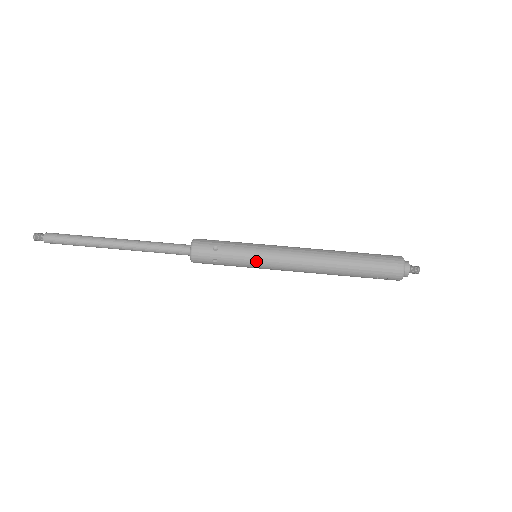
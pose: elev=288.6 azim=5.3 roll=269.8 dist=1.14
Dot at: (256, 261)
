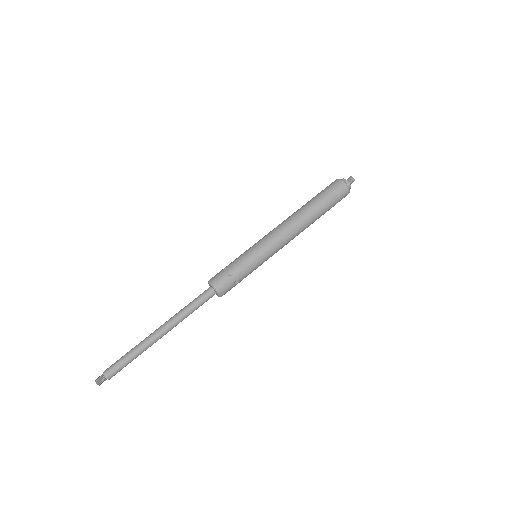
Dot at: (262, 259)
